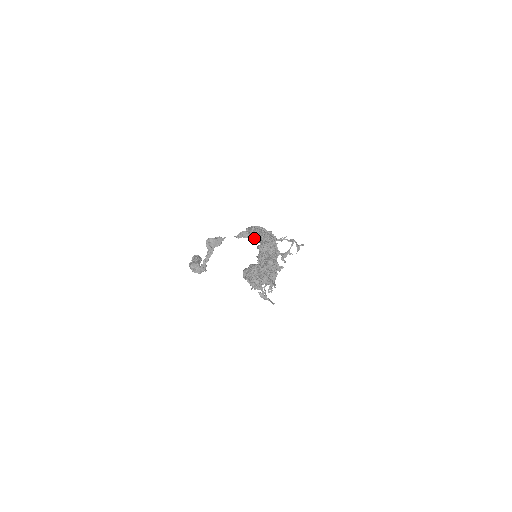
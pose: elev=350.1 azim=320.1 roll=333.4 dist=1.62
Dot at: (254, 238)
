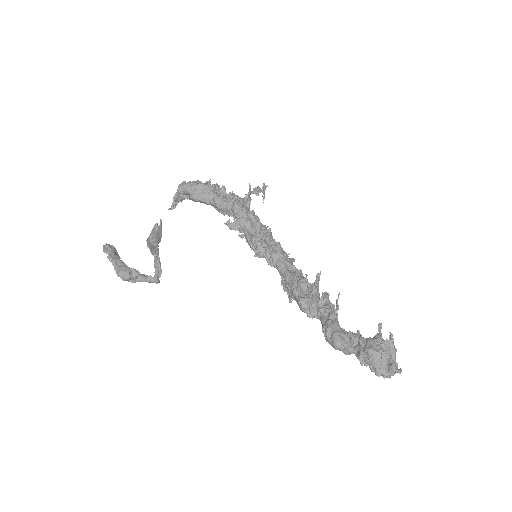
Dot at: (200, 202)
